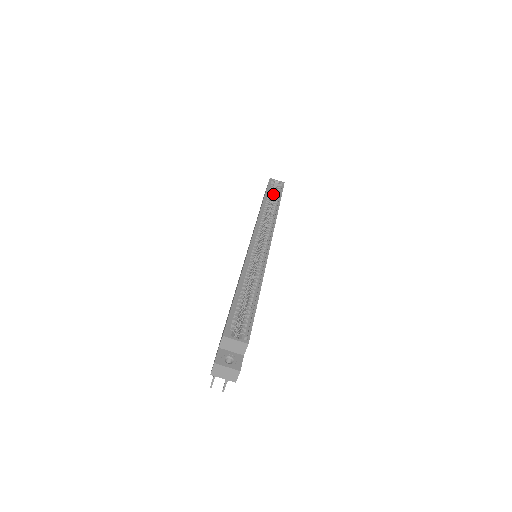
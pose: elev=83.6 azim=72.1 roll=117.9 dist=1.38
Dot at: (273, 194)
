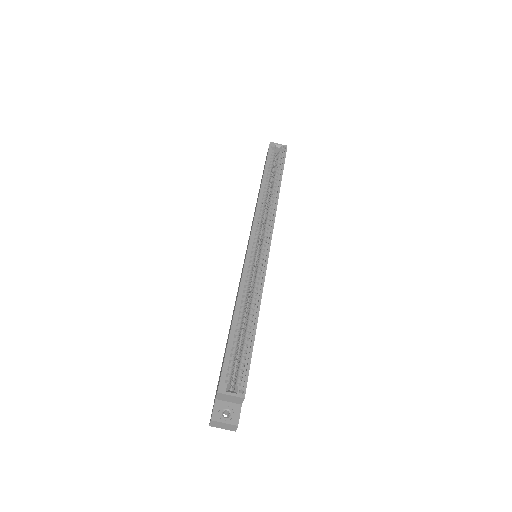
Dot at: occluded
